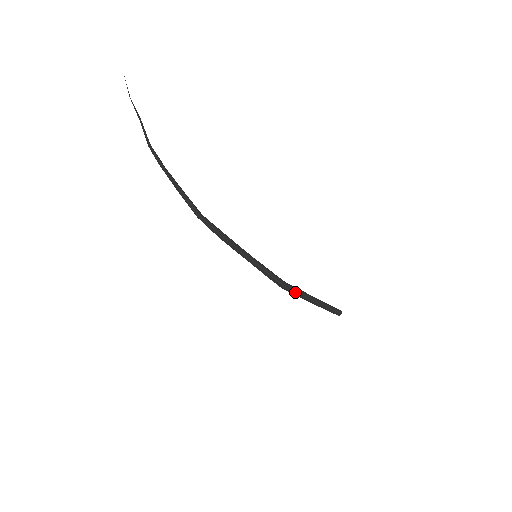
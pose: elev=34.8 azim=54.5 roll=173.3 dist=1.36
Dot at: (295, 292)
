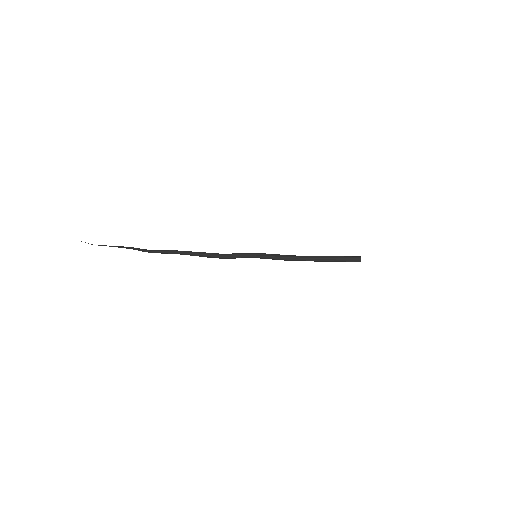
Dot at: occluded
